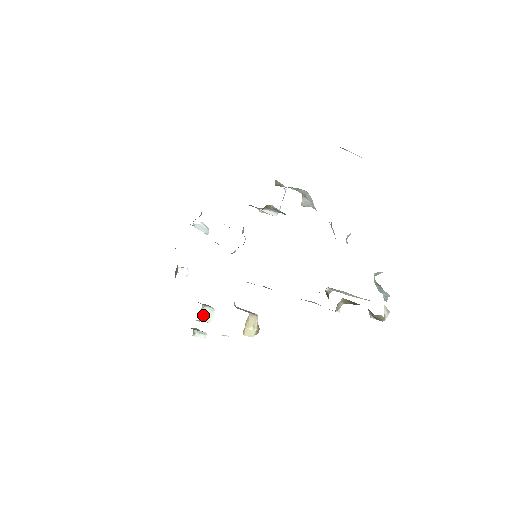
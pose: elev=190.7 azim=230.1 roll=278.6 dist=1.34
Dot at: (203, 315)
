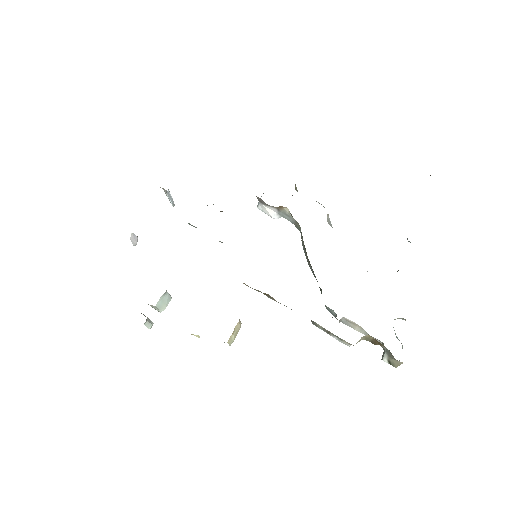
Dot at: (161, 301)
